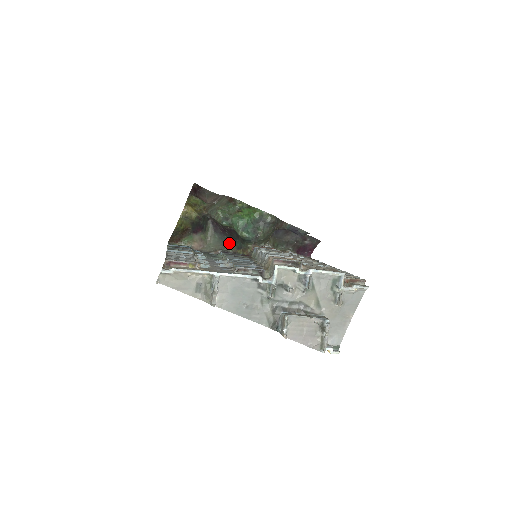
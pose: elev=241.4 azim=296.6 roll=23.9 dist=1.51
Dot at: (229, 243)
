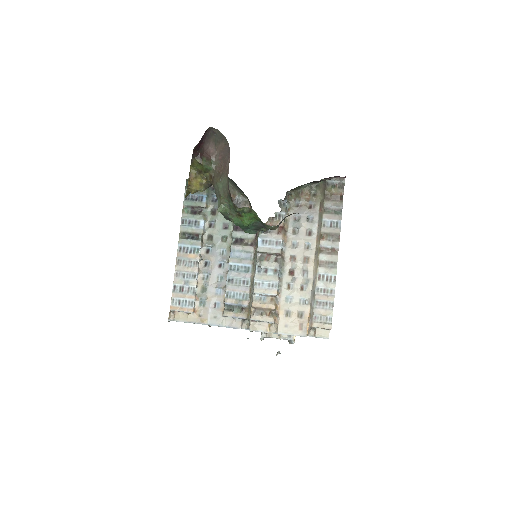
Dot at: (244, 194)
